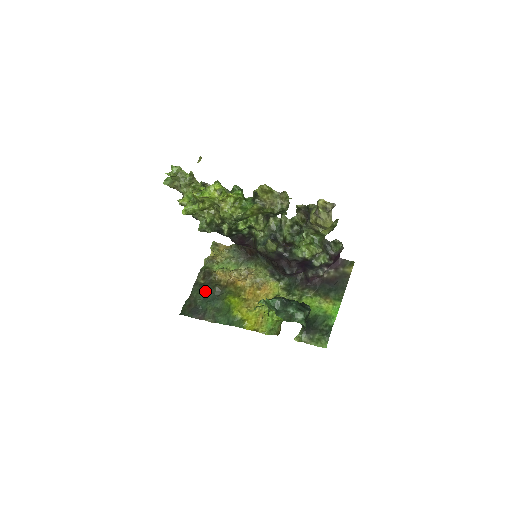
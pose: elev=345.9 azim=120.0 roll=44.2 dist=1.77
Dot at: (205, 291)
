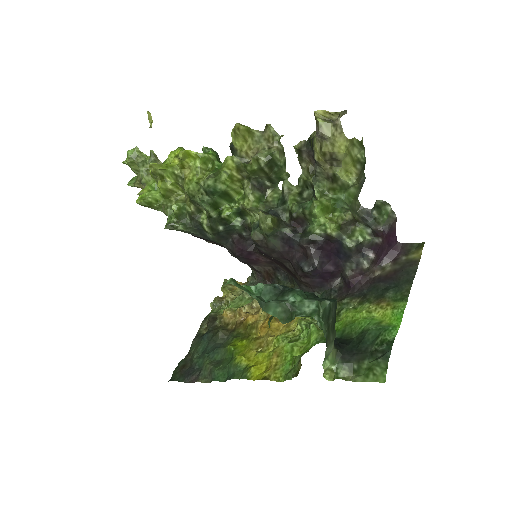
Dot at: (205, 341)
